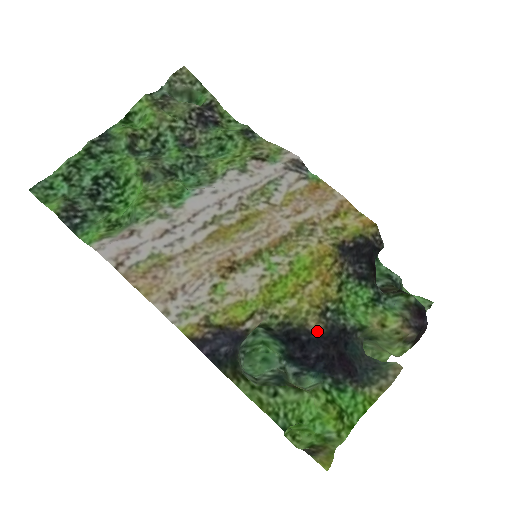
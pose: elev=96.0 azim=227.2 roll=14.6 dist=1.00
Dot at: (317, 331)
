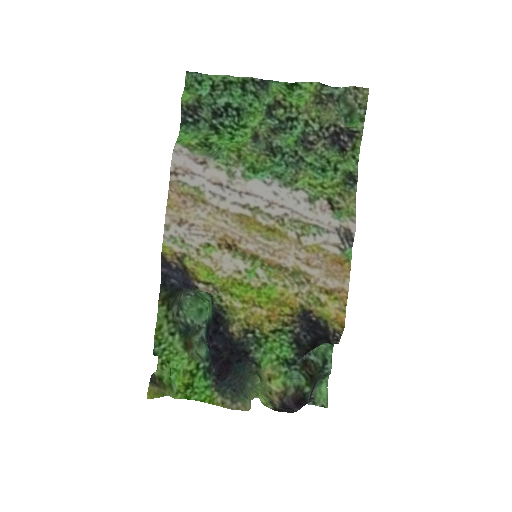
Dot at: (232, 335)
